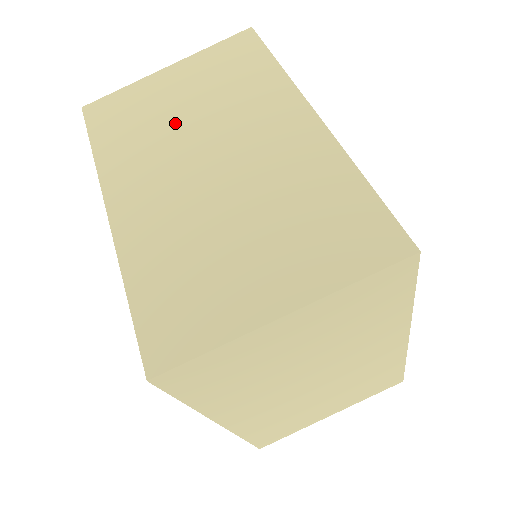
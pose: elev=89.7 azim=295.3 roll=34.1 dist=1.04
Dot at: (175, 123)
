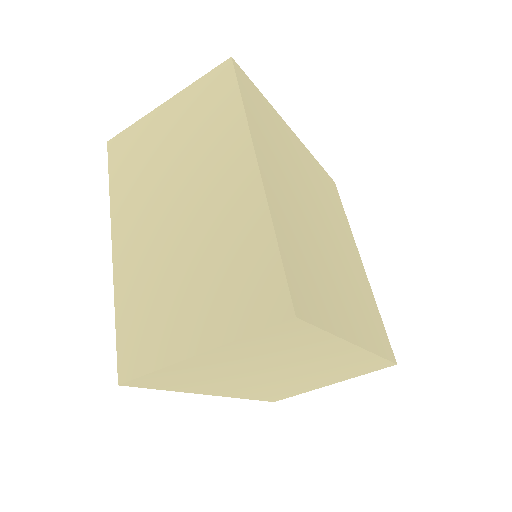
Dot at: (162, 165)
